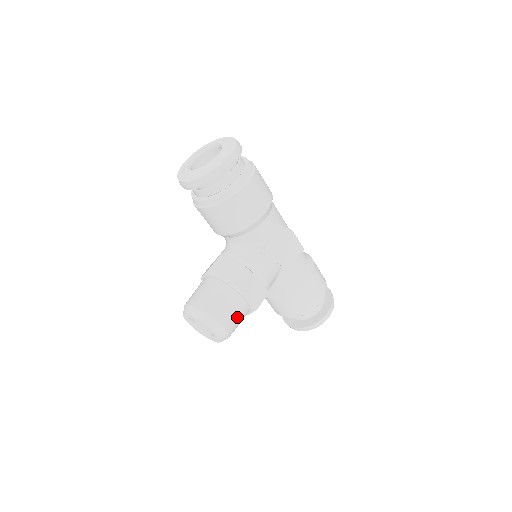
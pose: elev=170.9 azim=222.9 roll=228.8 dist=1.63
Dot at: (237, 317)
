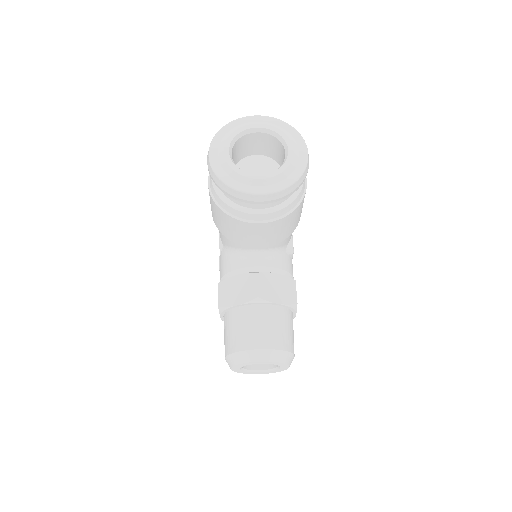
Dot at: occluded
